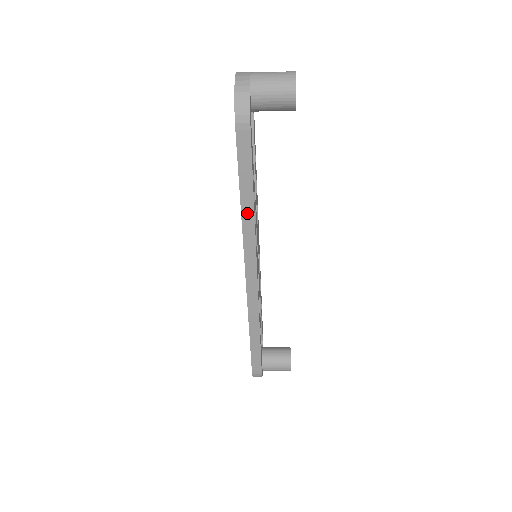
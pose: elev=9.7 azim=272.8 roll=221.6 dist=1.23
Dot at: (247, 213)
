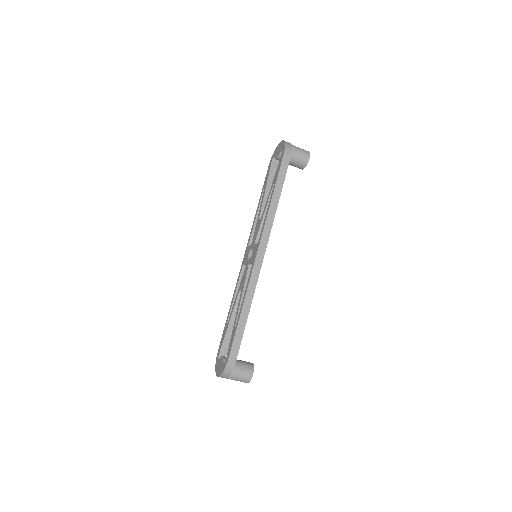
Dot at: (273, 205)
